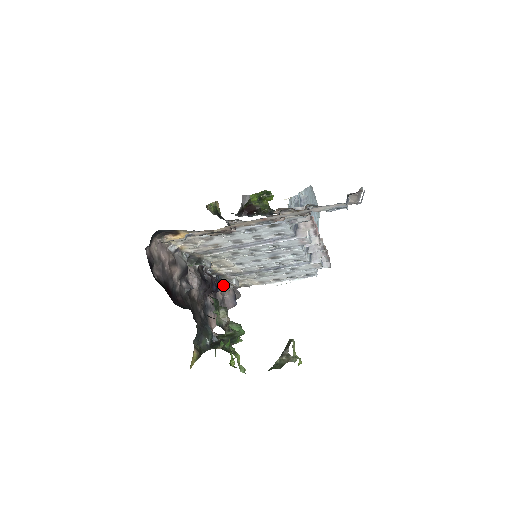
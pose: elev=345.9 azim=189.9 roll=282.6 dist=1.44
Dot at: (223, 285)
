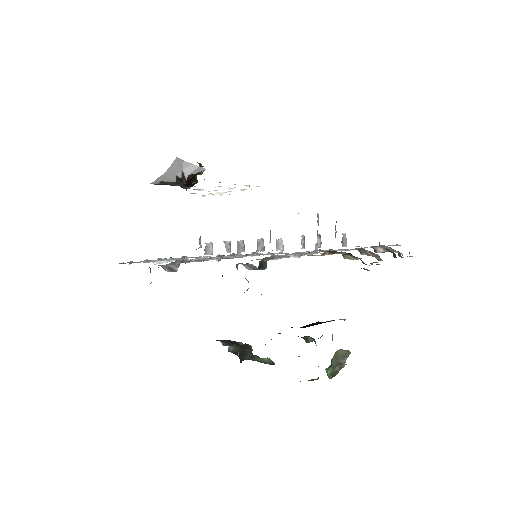
Dot at: occluded
